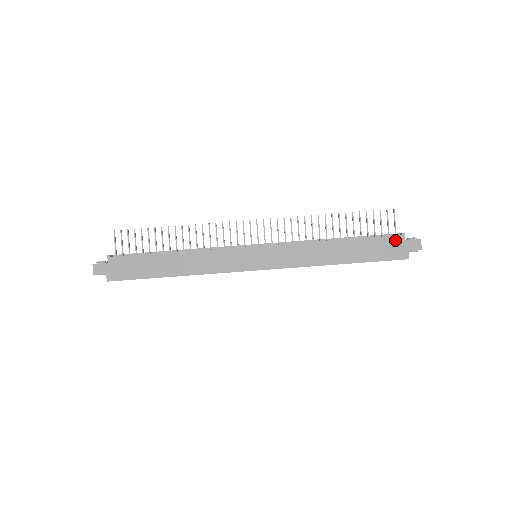
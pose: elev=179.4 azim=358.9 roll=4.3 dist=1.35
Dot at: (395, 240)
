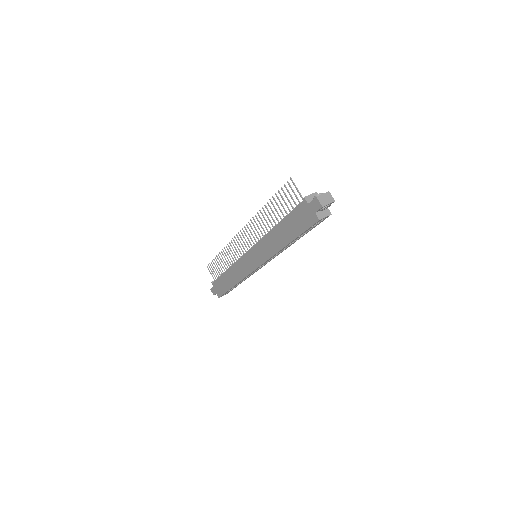
Dot at: (302, 207)
